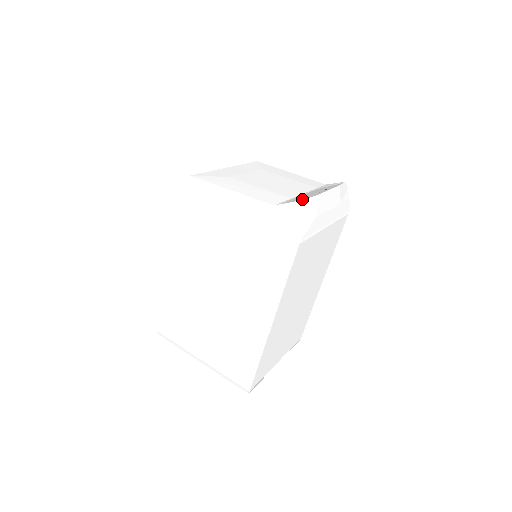
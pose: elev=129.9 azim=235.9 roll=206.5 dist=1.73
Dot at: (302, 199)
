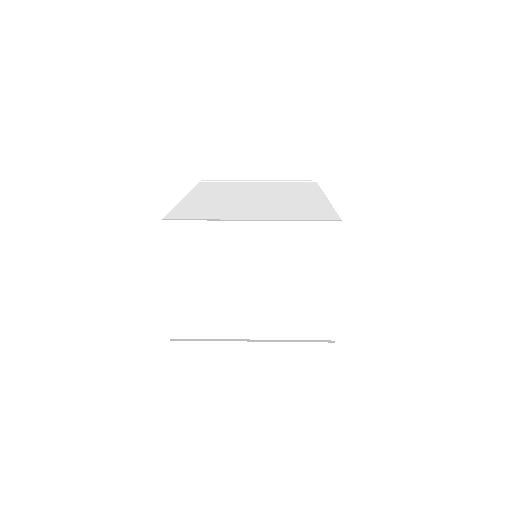
Dot at: occluded
